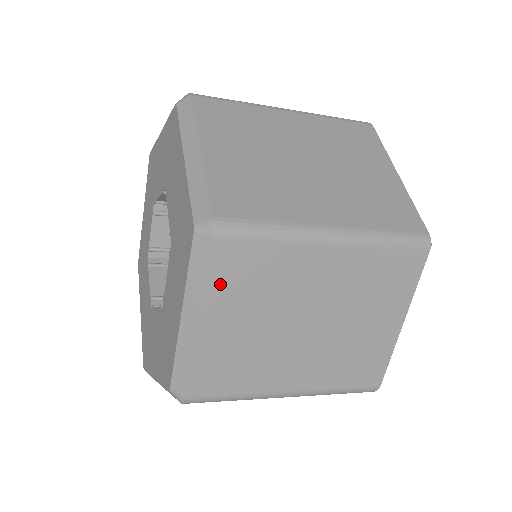
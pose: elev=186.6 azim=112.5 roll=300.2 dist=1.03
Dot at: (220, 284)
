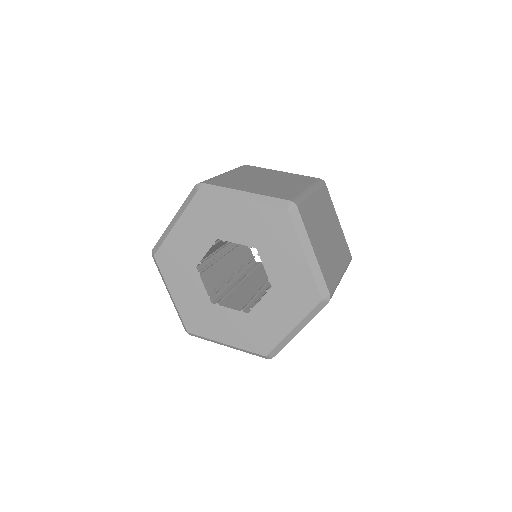
Dot at: occluded
